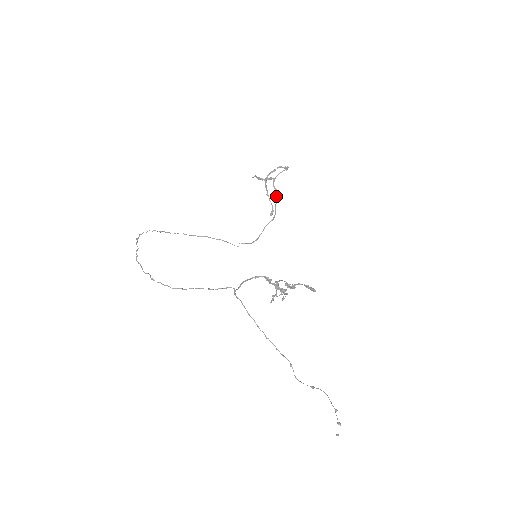
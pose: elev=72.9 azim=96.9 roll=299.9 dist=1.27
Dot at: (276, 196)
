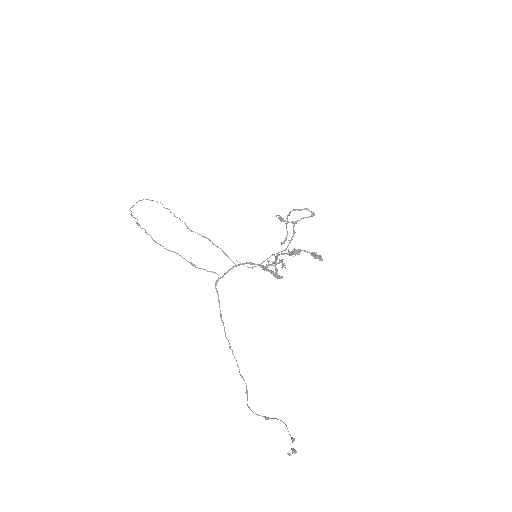
Dot at: (293, 236)
